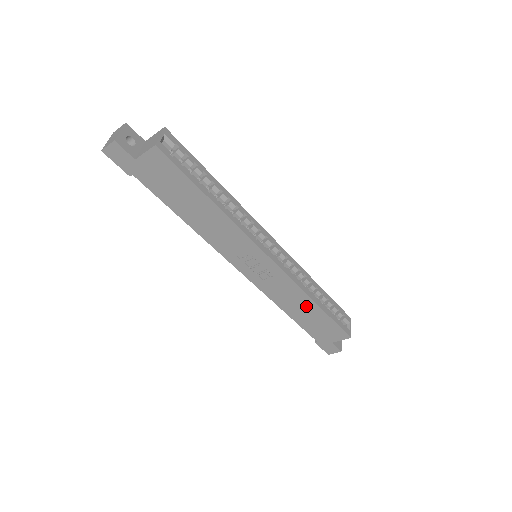
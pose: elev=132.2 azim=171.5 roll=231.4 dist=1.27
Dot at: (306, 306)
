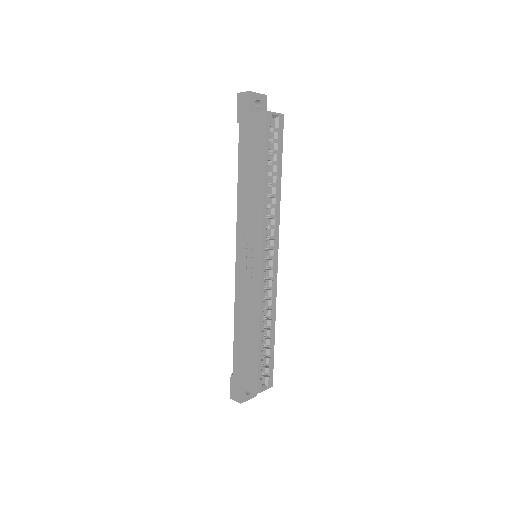
Dot at: (251, 328)
